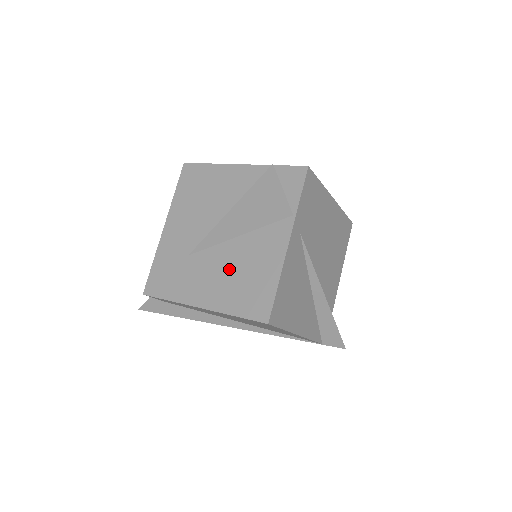
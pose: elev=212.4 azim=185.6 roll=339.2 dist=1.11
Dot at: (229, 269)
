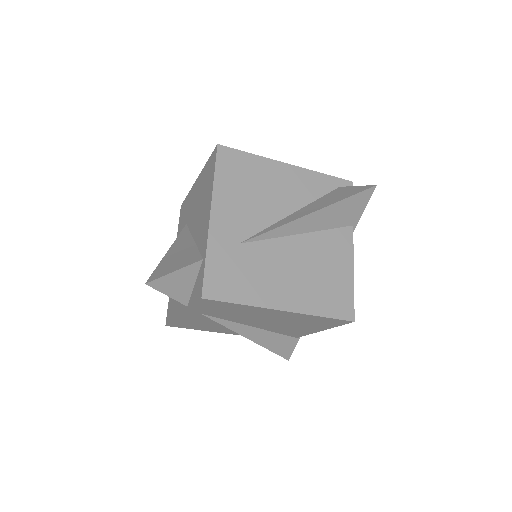
Dot at: occluded
